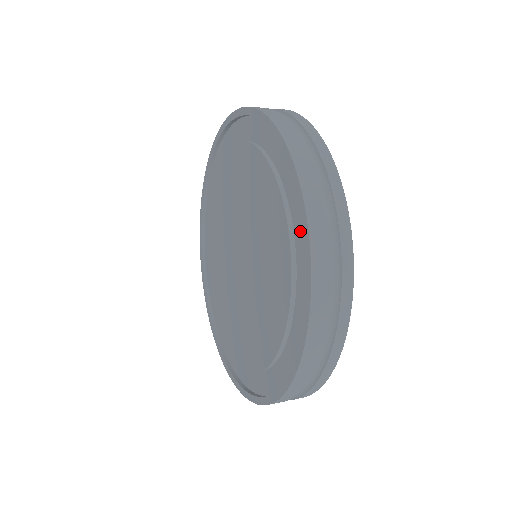
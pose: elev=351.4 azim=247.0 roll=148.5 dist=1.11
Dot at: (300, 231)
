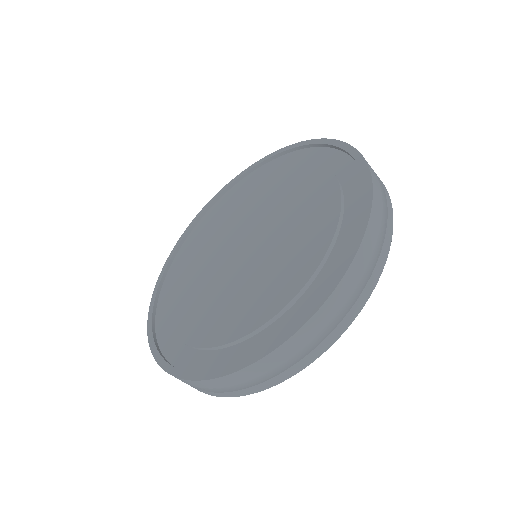
Dot at: (347, 172)
